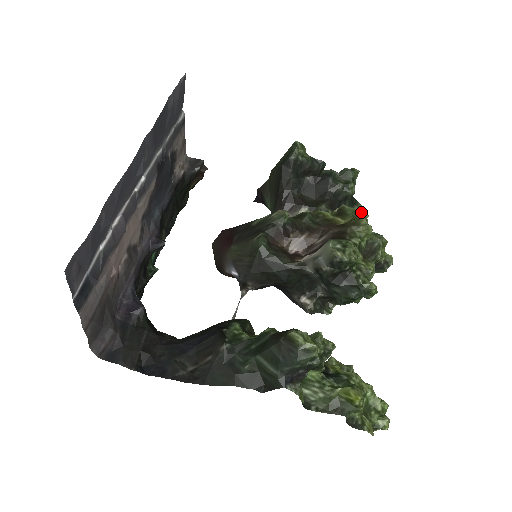
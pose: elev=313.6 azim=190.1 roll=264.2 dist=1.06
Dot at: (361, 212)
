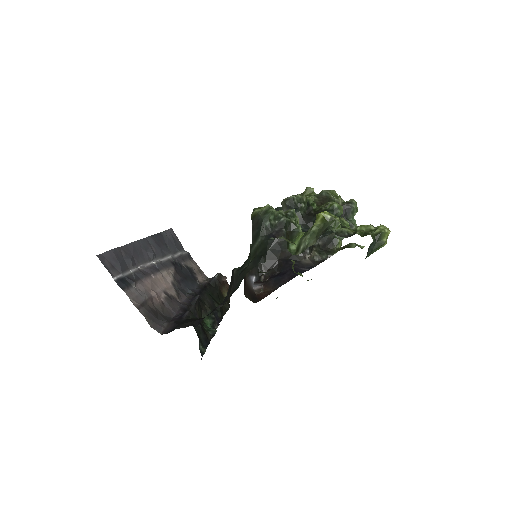
Dot at: occluded
